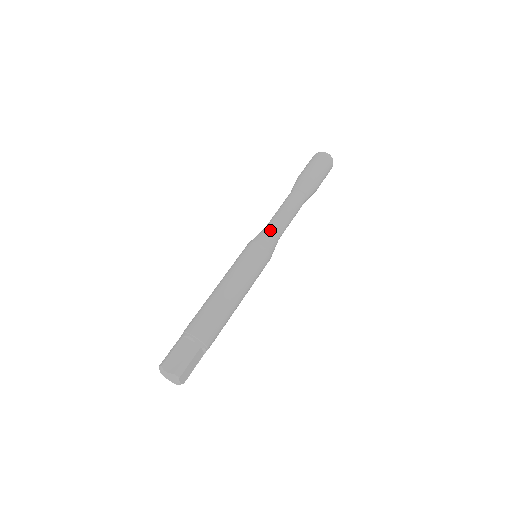
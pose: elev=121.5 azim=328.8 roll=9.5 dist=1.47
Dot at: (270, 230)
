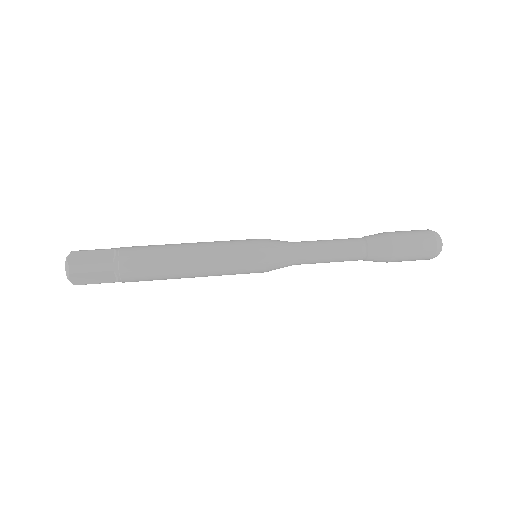
Dot at: occluded
